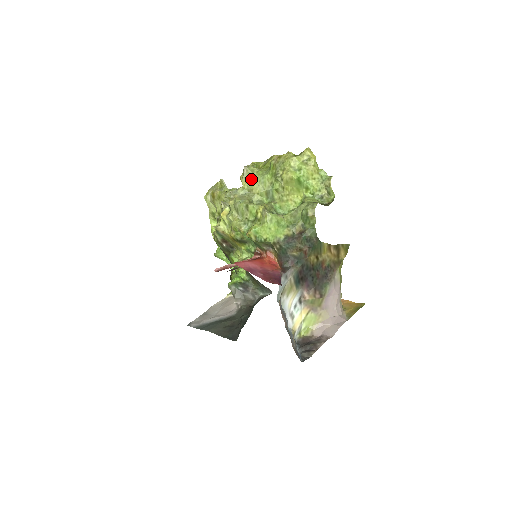
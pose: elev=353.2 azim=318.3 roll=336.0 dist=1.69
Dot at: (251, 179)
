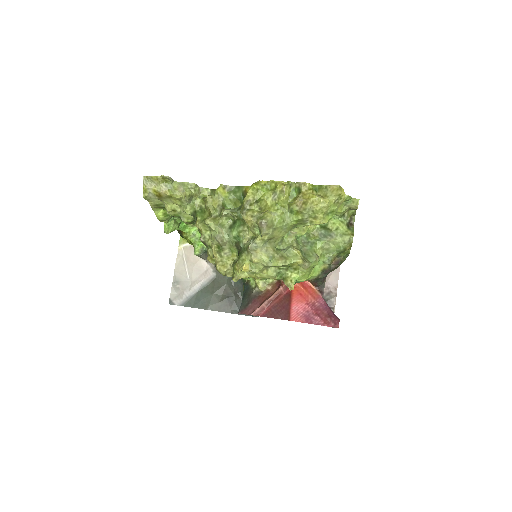
Dot at: (273, 231)
